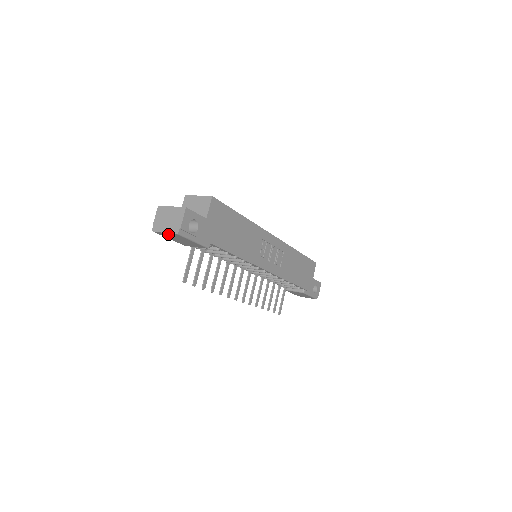
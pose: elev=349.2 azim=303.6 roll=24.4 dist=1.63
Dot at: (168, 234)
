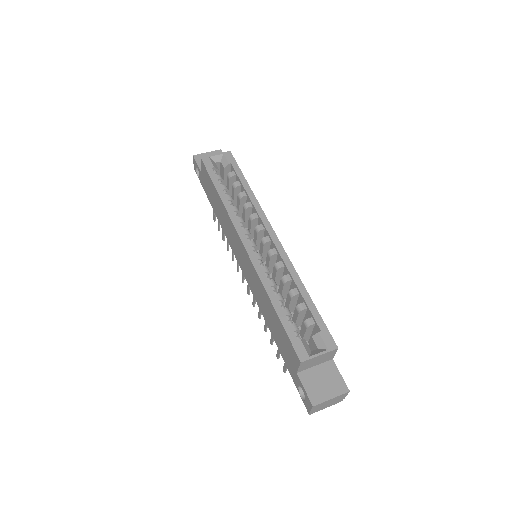
Dot at: occluded
